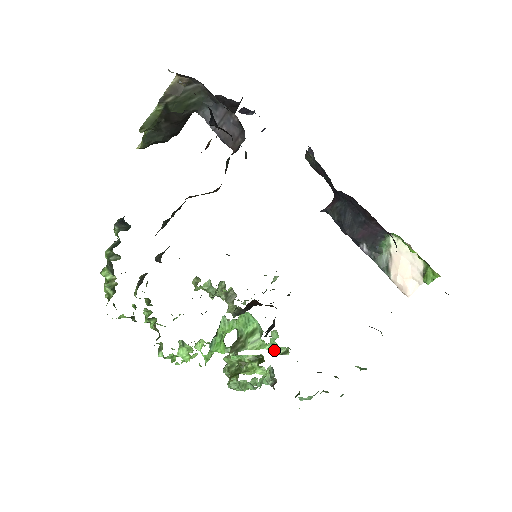
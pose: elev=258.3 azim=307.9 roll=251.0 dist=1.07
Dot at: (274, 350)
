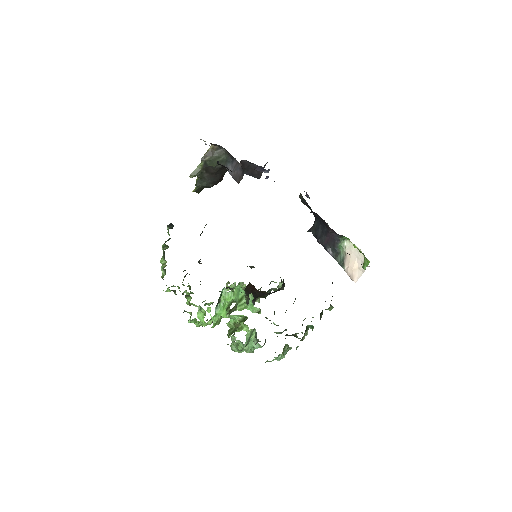
Dot at: (252, 310)
